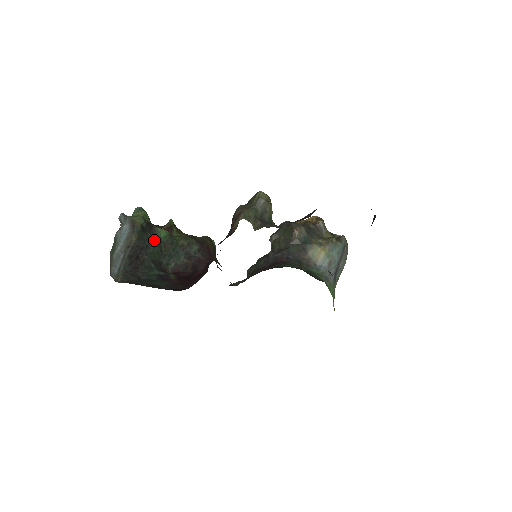
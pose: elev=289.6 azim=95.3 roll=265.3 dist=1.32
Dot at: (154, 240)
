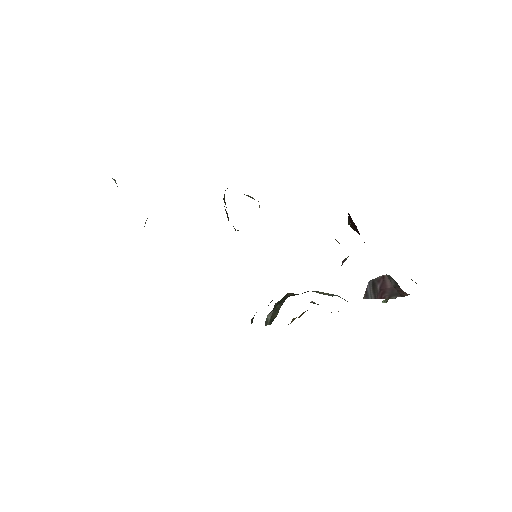
Dot at: occluded
